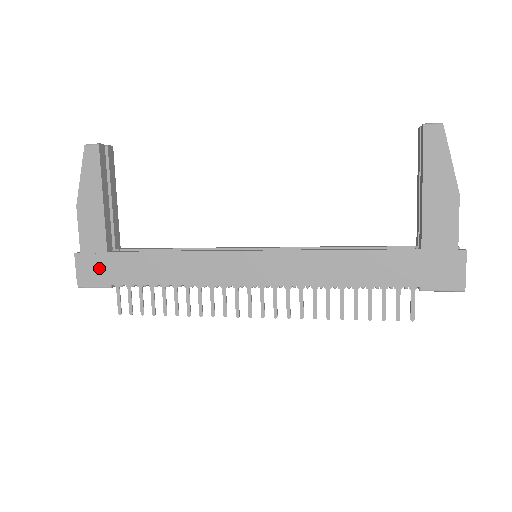
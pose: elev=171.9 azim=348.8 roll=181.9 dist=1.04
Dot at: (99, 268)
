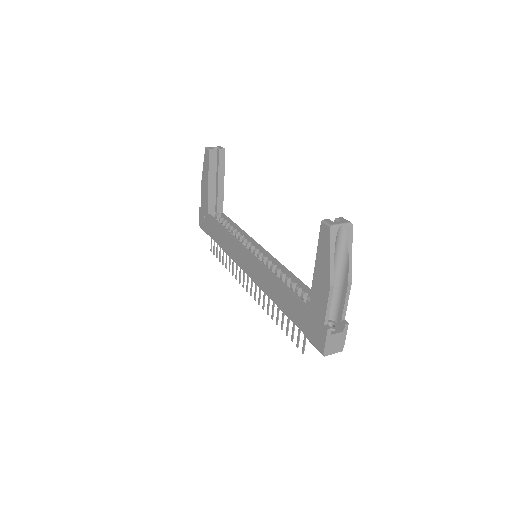
Dot at: (205, 222)
